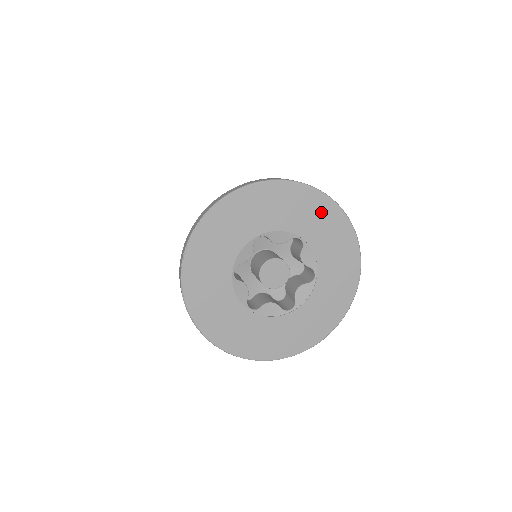
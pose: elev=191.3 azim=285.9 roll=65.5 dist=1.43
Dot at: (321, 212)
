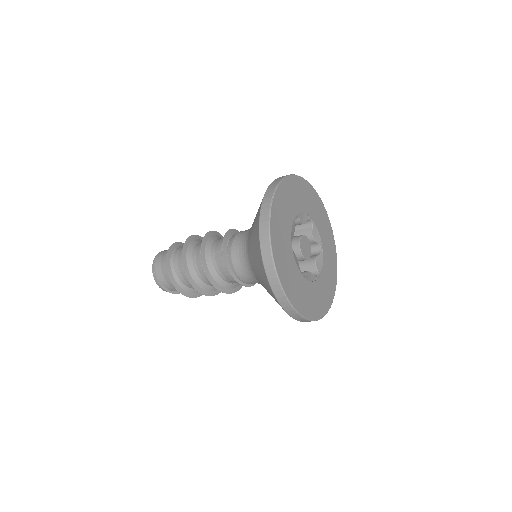
Dot at: (332, 250)
